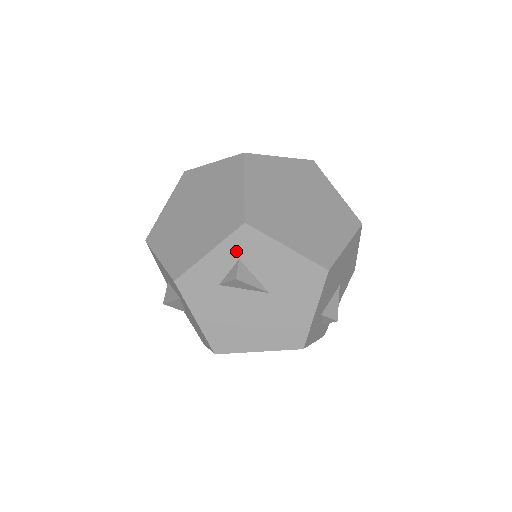
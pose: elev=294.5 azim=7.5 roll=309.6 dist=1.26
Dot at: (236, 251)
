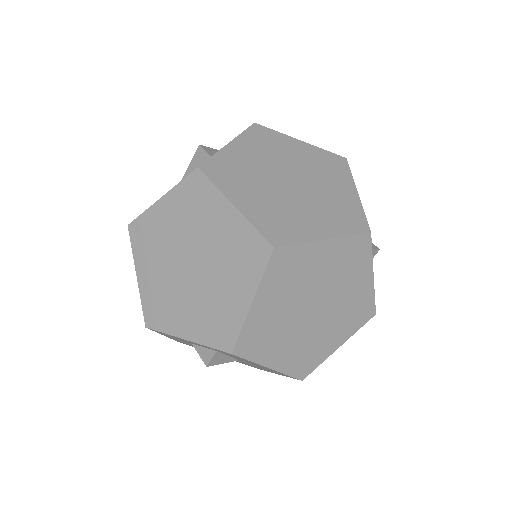
Dot at: (216, 350)
